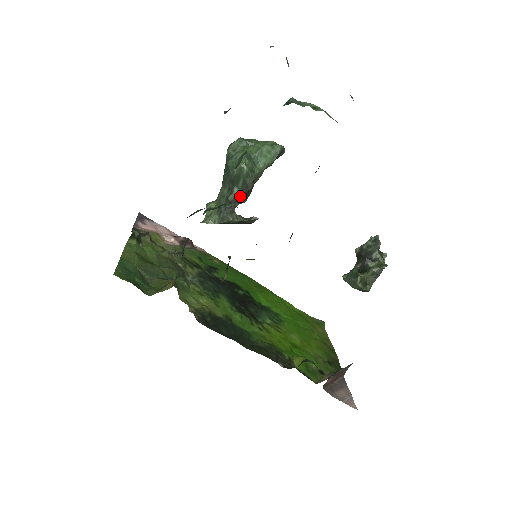
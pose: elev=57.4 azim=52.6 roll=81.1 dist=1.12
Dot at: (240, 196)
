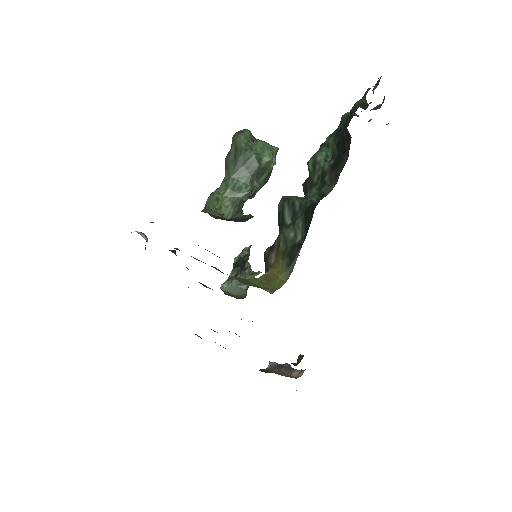
Dot at: (257, 191)
